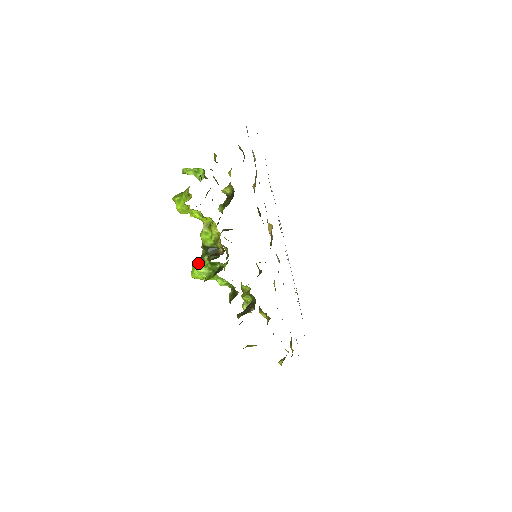
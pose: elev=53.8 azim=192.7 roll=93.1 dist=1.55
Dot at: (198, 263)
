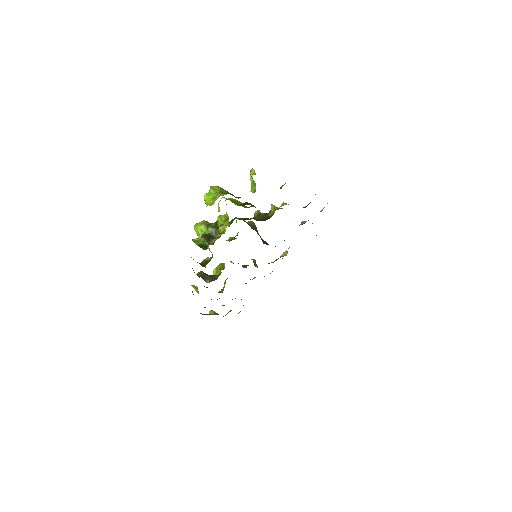
Dot at: (203, 226)
